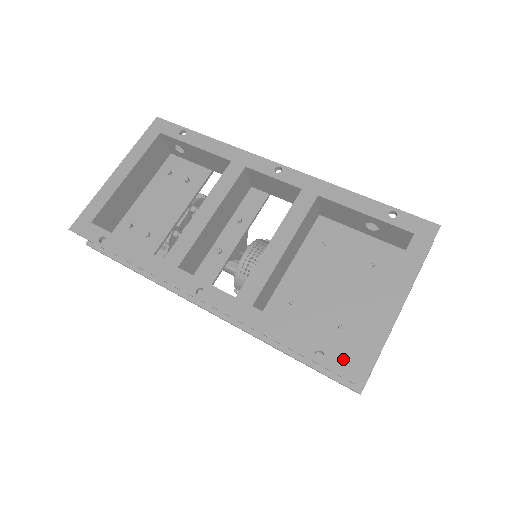
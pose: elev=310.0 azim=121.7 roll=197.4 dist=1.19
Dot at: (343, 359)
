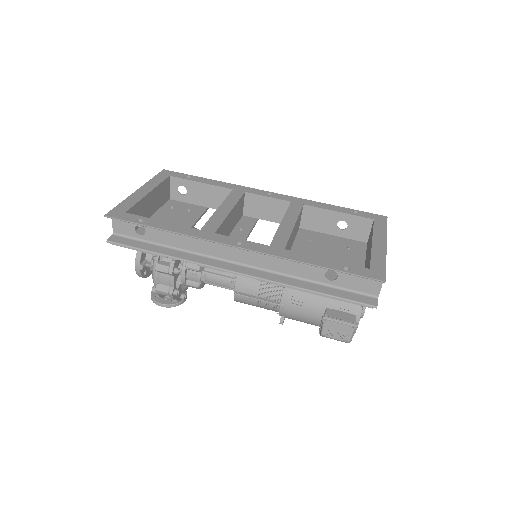
Dot at: (364, 269)
